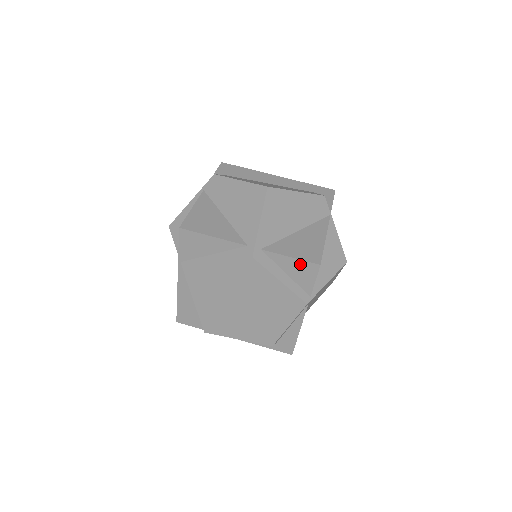
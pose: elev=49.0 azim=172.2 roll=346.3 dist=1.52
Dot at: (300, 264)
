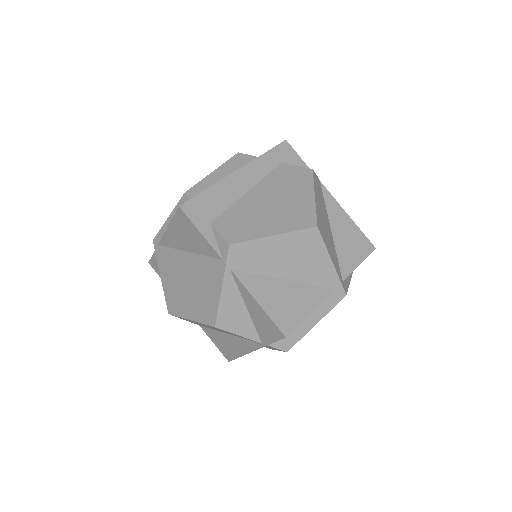
Dot at: occluded
